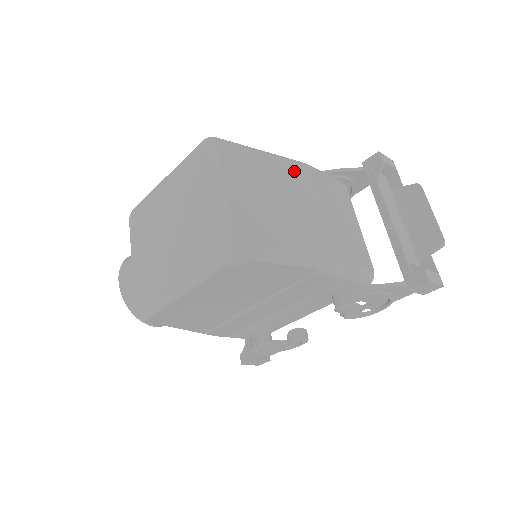
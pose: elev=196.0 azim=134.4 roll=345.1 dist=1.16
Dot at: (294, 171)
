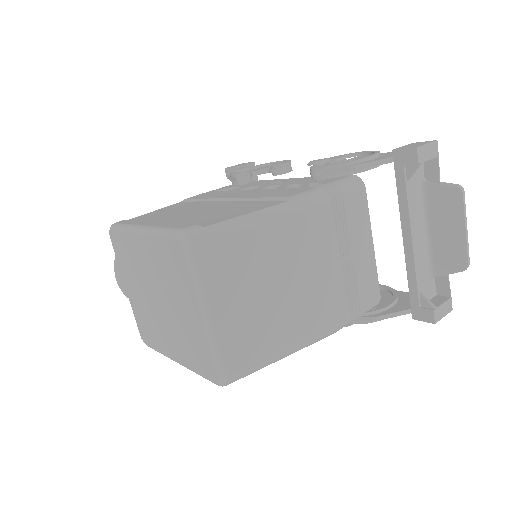
Dot at: (295, 229)
